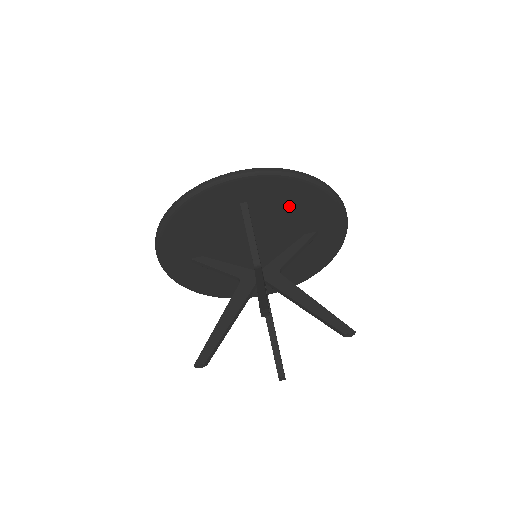
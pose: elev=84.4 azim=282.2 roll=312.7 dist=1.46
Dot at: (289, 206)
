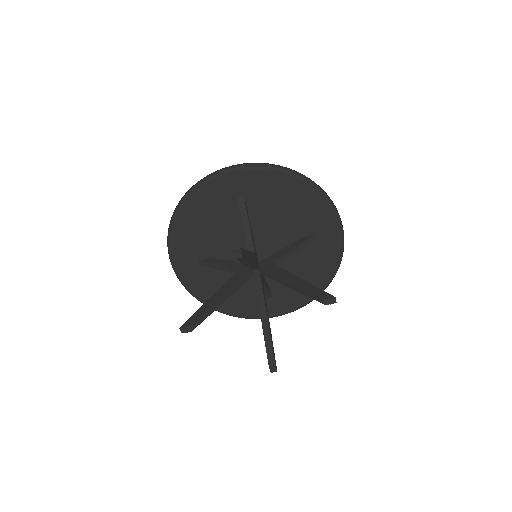
Dot at: (283, 203)
